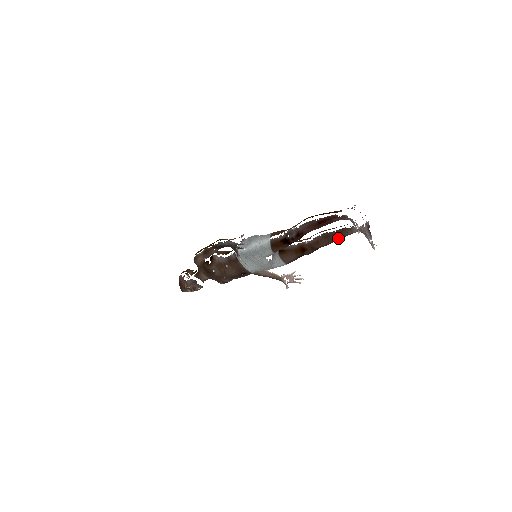
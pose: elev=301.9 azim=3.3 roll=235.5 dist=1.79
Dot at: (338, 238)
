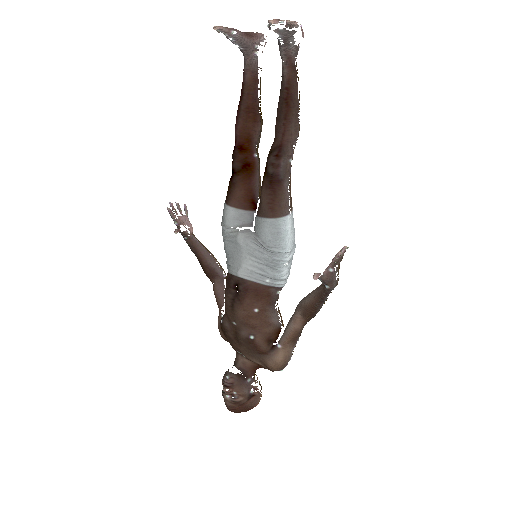
Dot at: (283, 100)
